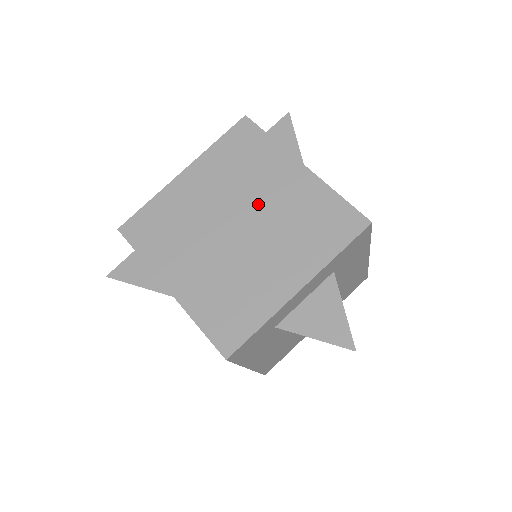
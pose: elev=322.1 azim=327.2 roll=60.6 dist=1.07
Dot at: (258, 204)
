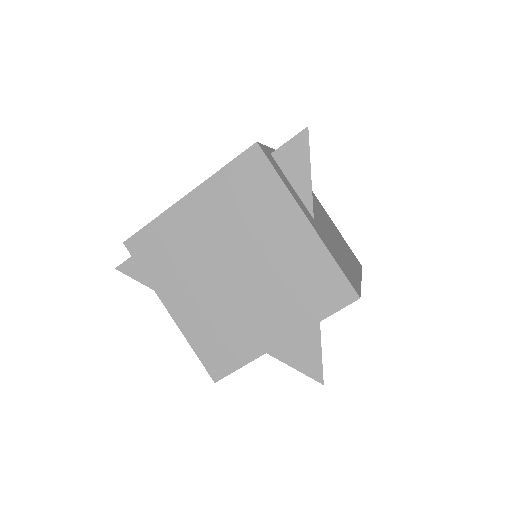
Dot at: (257, 252)
